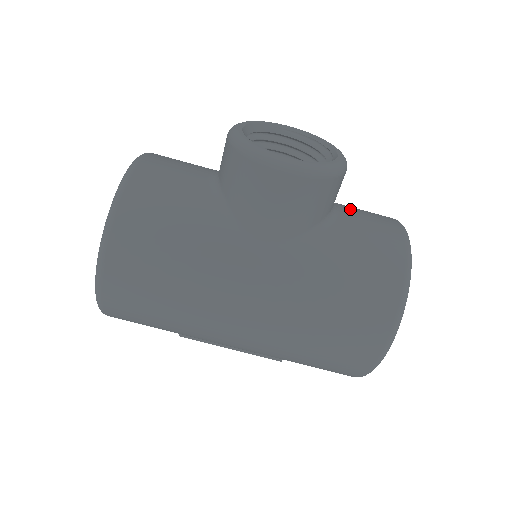
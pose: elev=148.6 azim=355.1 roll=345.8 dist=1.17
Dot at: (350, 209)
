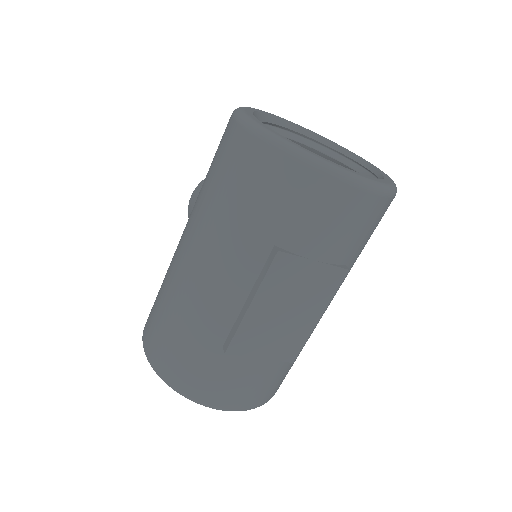
Dot at: occluded
